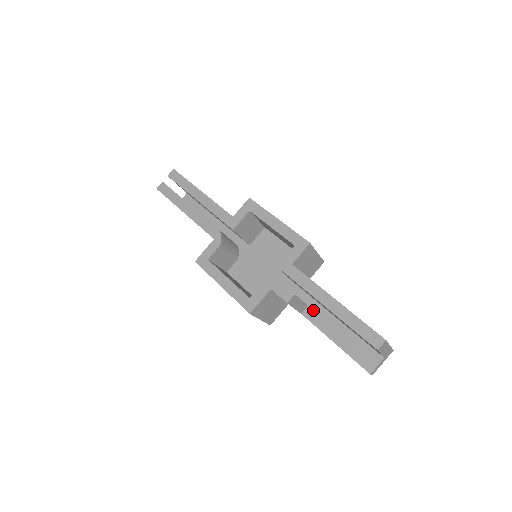
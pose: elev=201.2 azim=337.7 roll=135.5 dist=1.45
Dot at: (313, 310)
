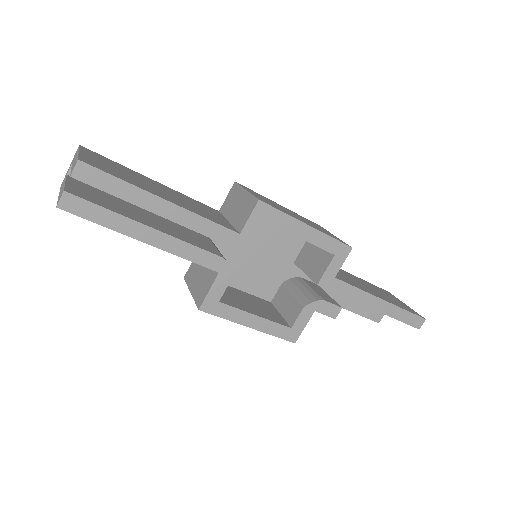
Dot at: (323, 288)
